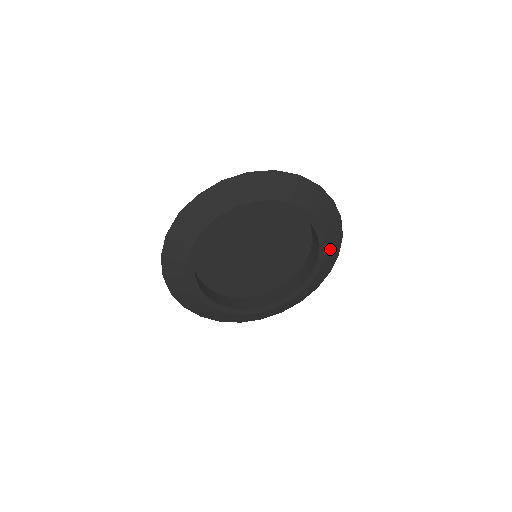
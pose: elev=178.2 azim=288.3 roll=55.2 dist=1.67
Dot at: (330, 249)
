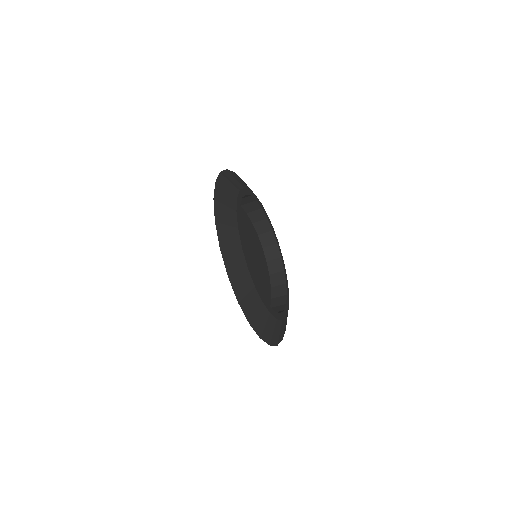
Dot at: occluded
